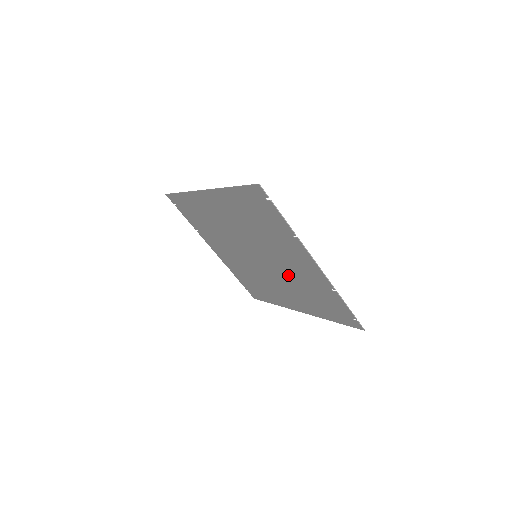
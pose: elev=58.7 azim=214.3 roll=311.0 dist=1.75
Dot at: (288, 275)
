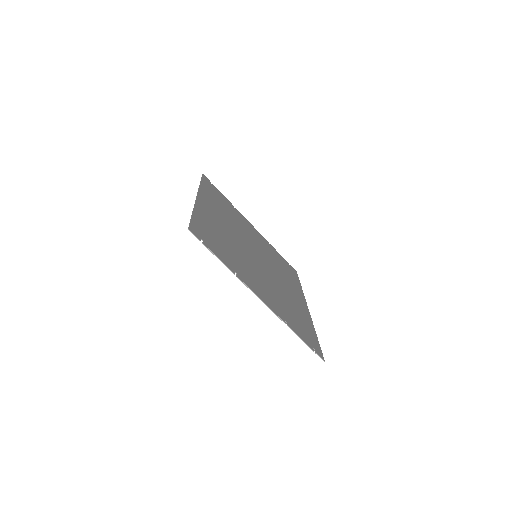
Dot at: (272, 285)
